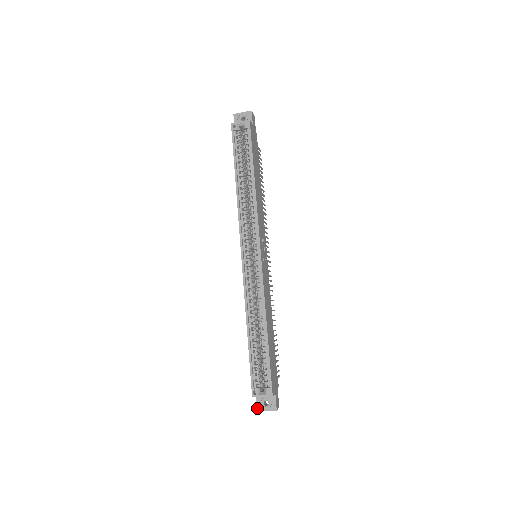
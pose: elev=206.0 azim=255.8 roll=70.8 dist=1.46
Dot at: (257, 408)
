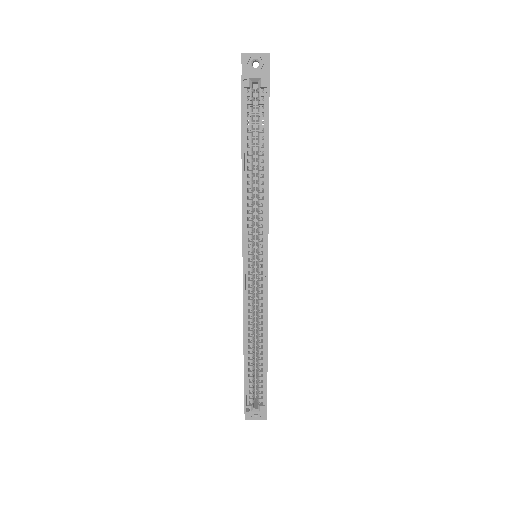
Dot at: (246, 417)
